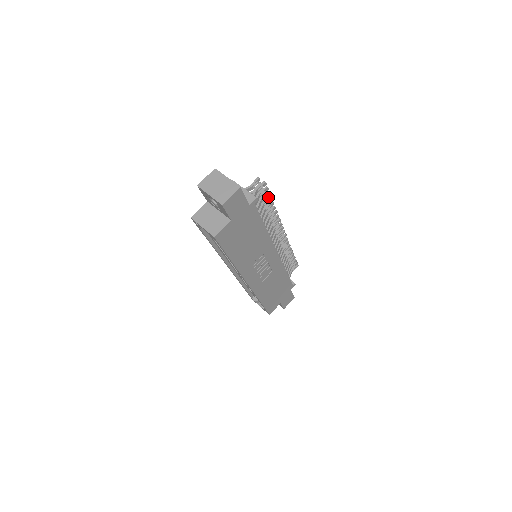
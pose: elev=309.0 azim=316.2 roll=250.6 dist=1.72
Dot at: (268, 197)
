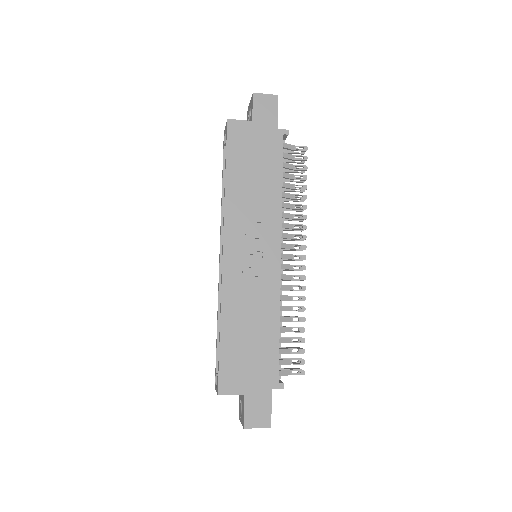
Dot at: (304, 176)
